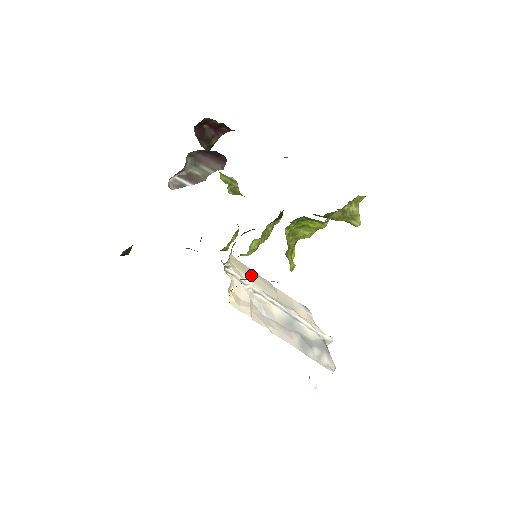
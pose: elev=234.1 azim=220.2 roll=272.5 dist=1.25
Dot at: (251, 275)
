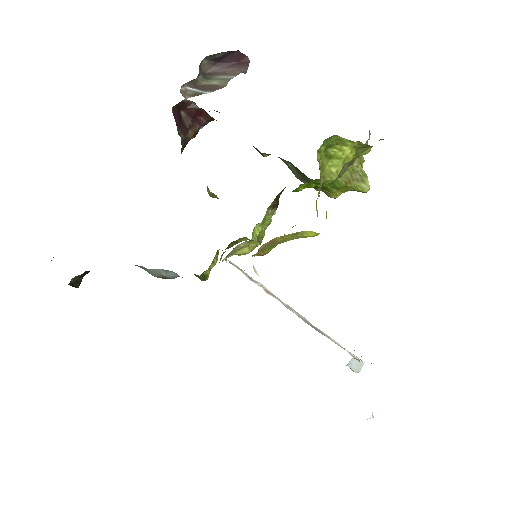
Dot at: occluded
